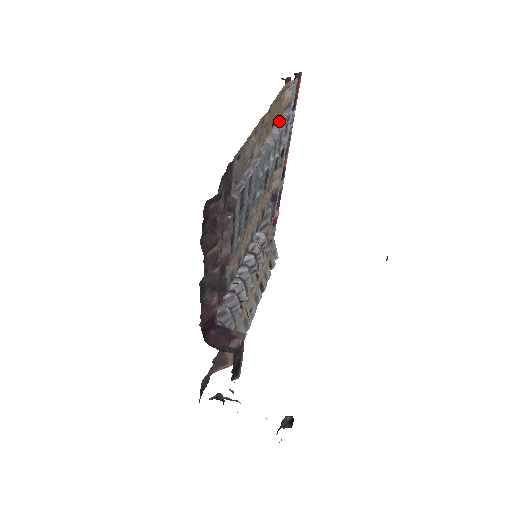
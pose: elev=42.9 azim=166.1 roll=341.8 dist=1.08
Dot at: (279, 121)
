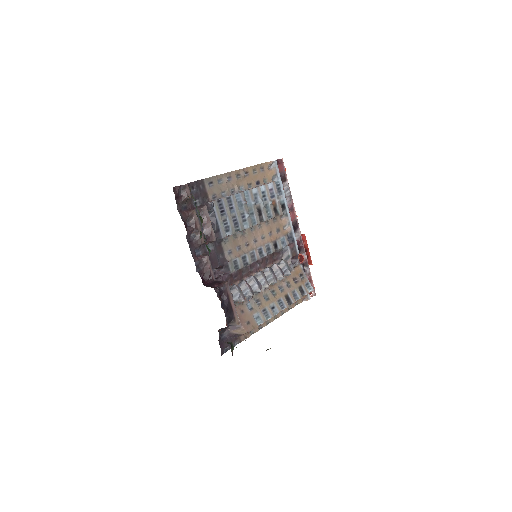
Dot at: (268, 183)
